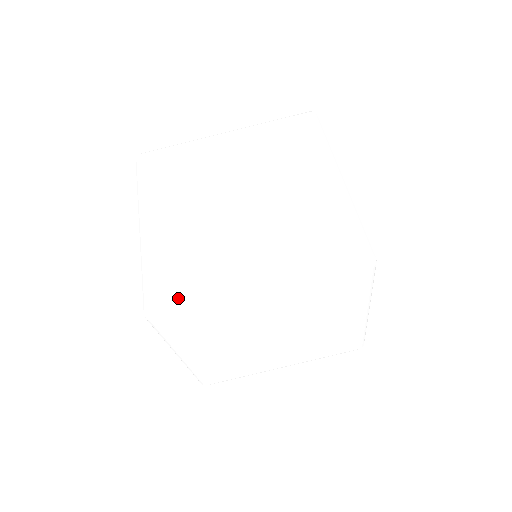
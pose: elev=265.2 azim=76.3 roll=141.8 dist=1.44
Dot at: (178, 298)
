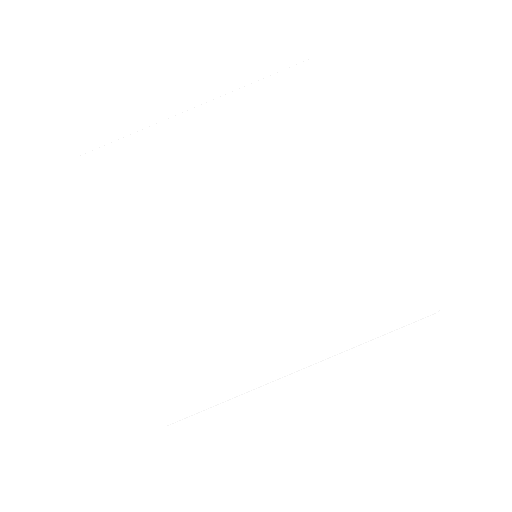
Dot at: (196, 395)
